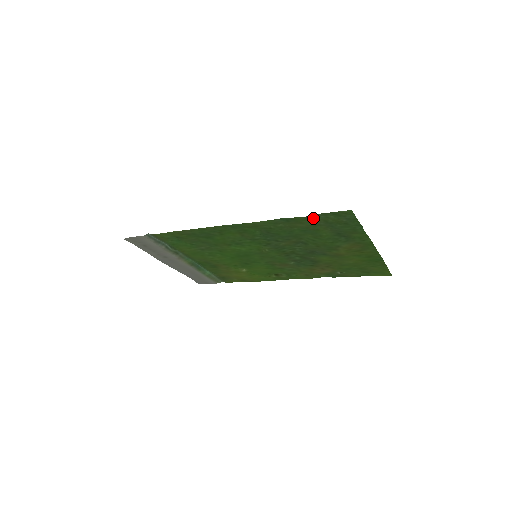
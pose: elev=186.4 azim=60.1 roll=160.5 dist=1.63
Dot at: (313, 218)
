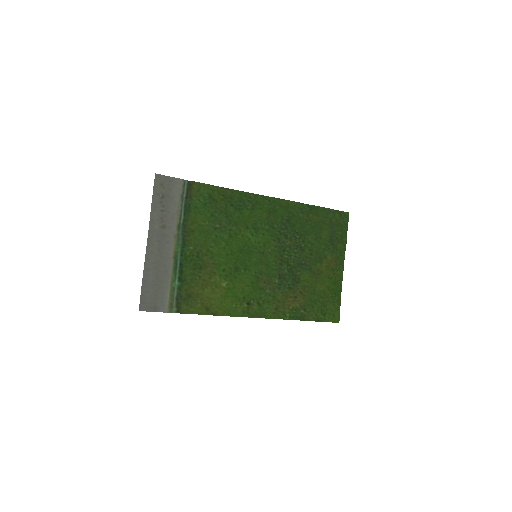
Dot at: (326, 213)
